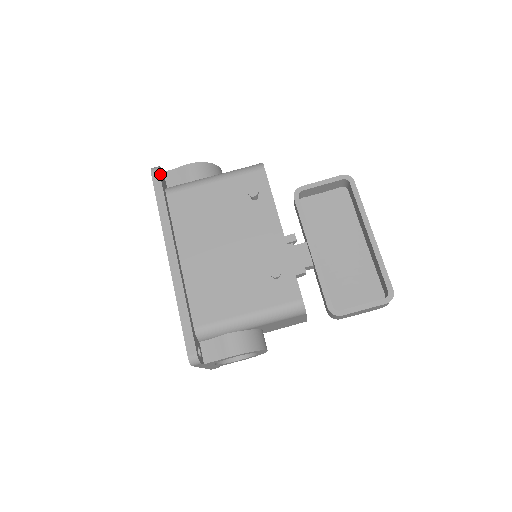
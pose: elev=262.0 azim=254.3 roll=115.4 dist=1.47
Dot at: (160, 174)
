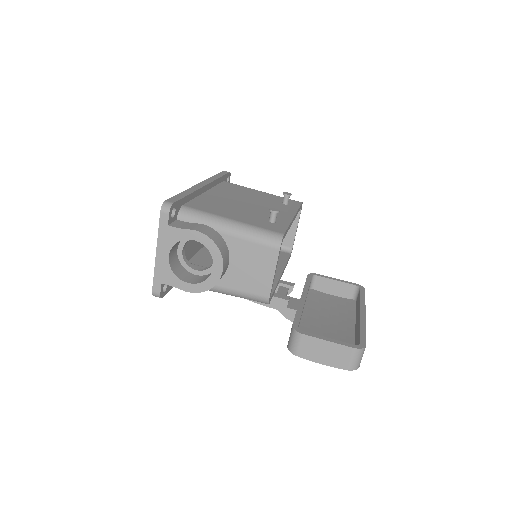
Dot at: (228, 174)
